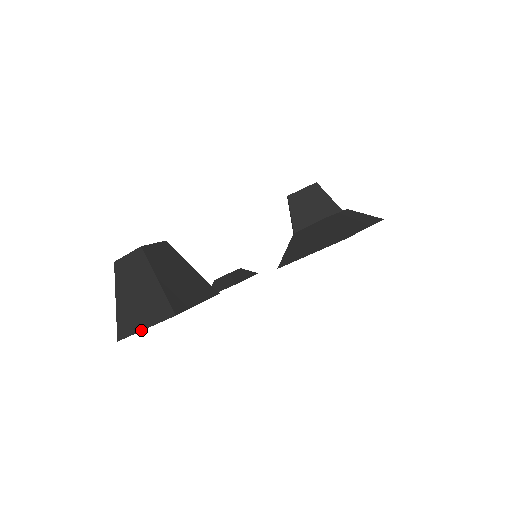
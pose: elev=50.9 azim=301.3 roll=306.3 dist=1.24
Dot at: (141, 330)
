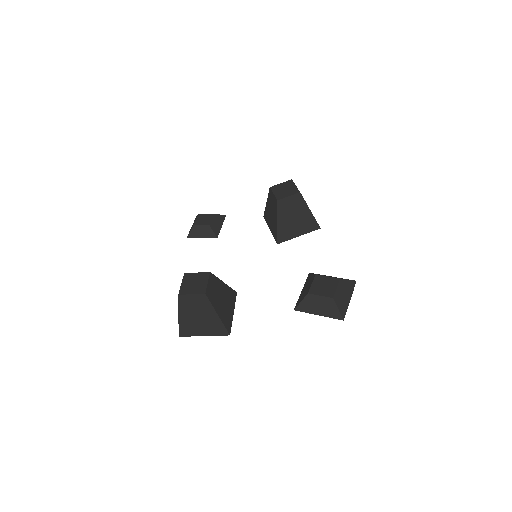
Dot at: occluded
